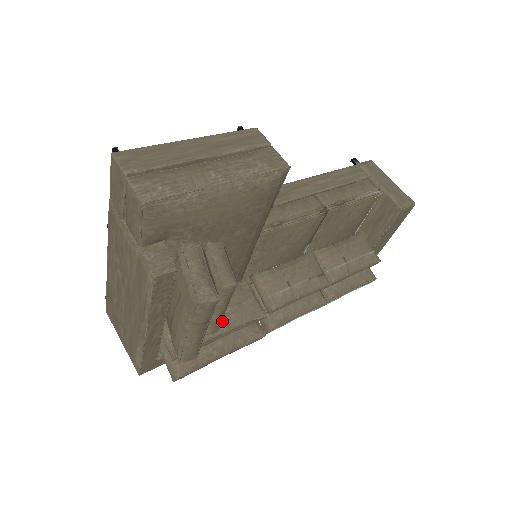
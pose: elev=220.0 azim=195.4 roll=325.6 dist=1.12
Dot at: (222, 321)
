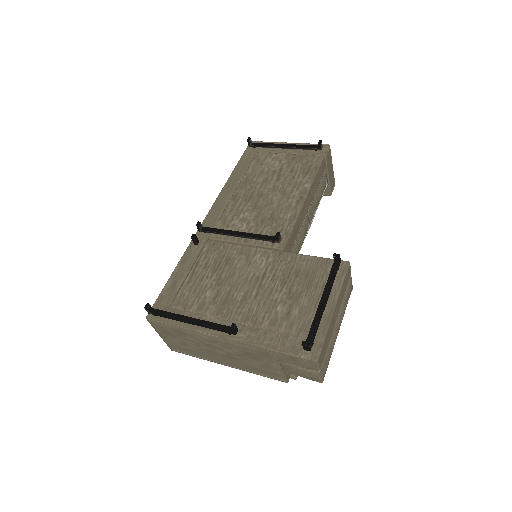
Dot at: occluded
